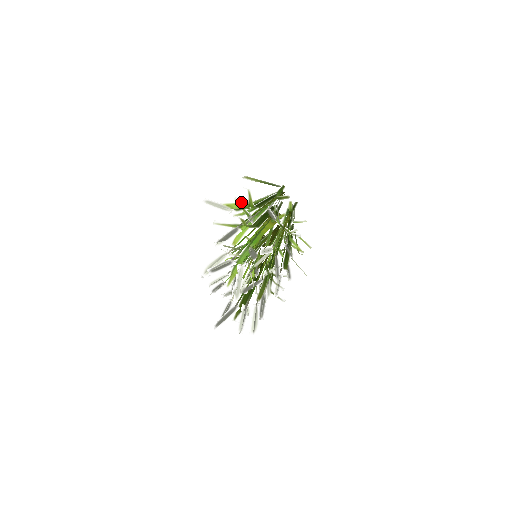
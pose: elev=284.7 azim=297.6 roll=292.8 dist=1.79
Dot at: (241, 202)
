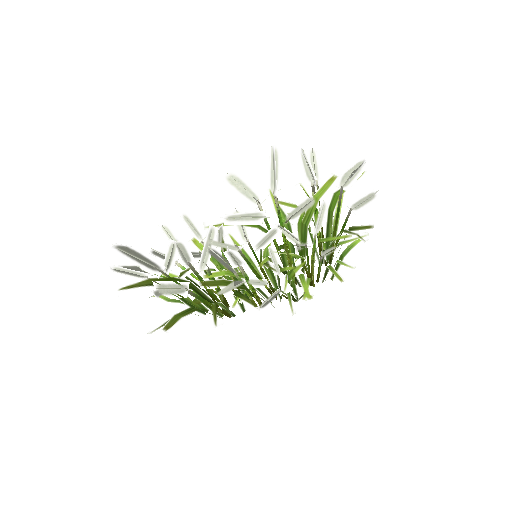
Dot at: occluded
